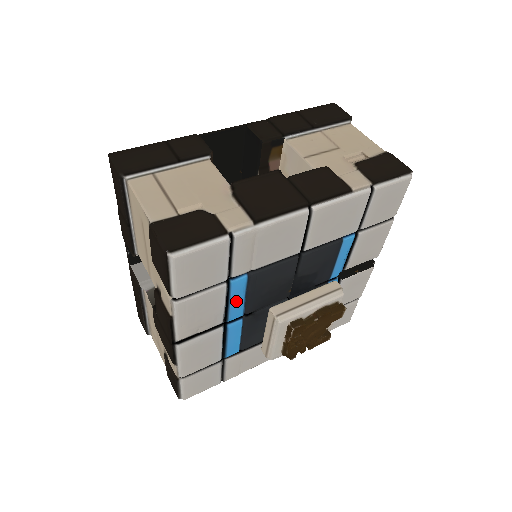
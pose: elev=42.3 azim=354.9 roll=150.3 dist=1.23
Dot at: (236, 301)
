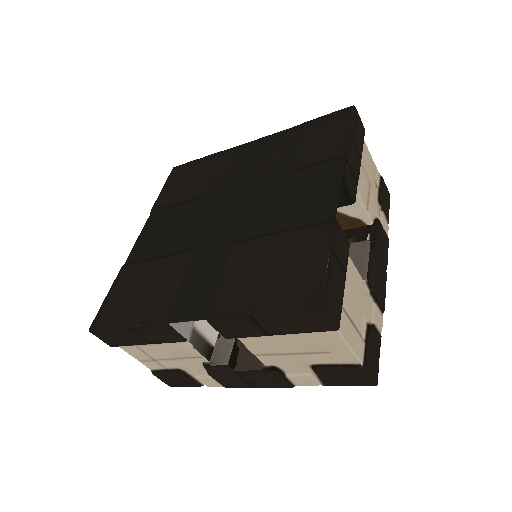
Dot at: occluded
